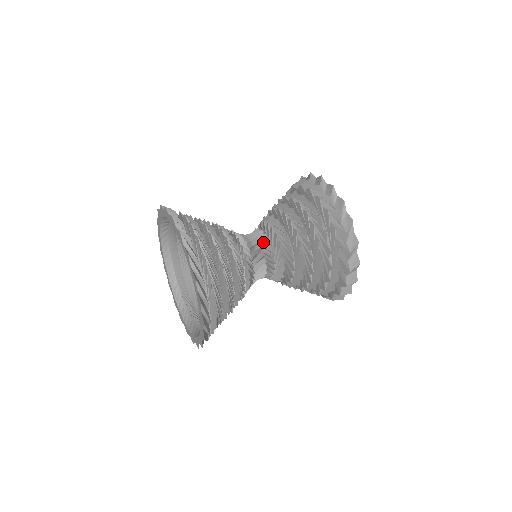
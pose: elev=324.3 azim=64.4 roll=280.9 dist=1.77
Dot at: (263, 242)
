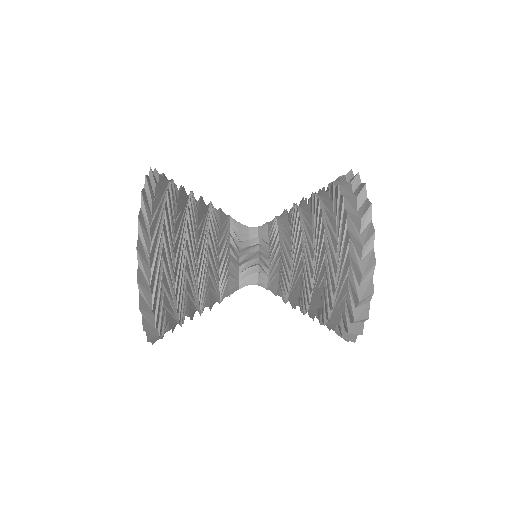
Dot at: occluded
